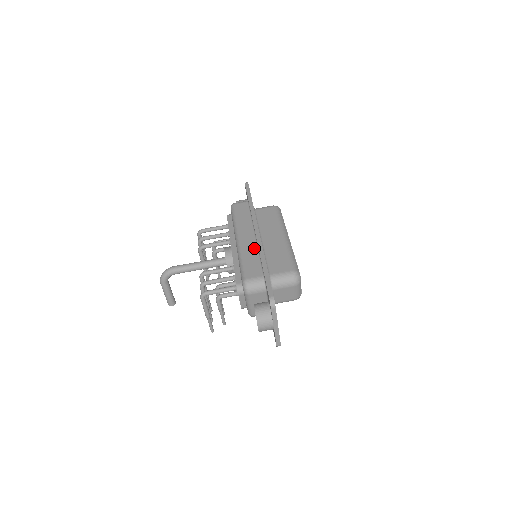
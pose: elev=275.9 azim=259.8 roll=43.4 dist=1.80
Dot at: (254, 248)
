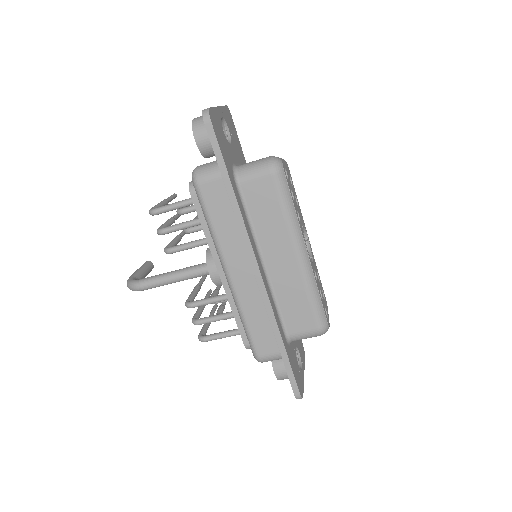
Dot at: (258, 300)
